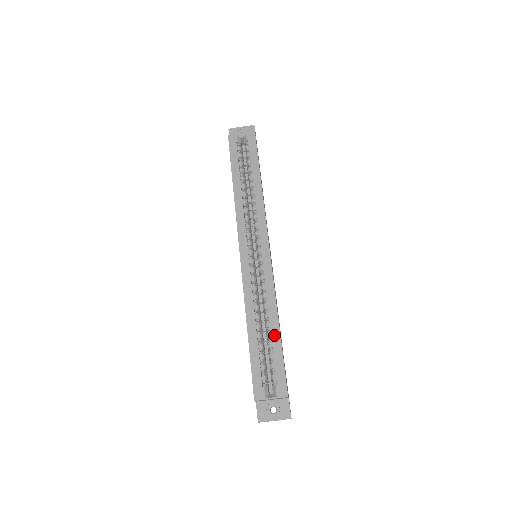
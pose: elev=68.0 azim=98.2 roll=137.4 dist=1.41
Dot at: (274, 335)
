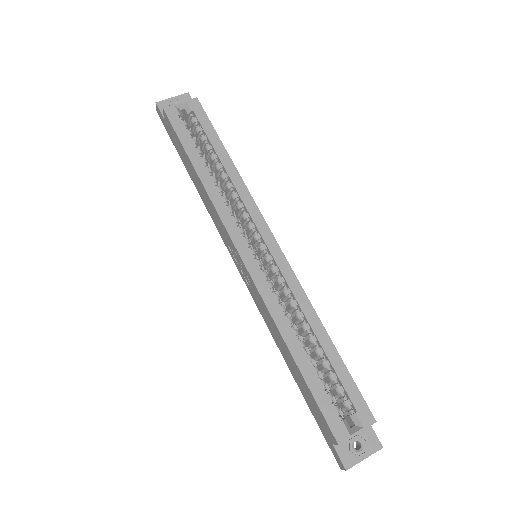
Dot at: (327, 349)
